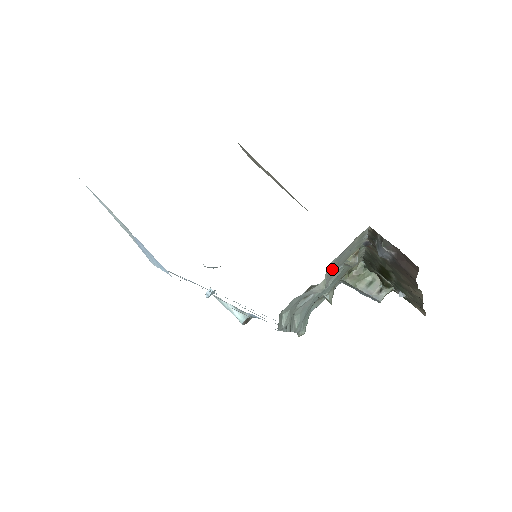
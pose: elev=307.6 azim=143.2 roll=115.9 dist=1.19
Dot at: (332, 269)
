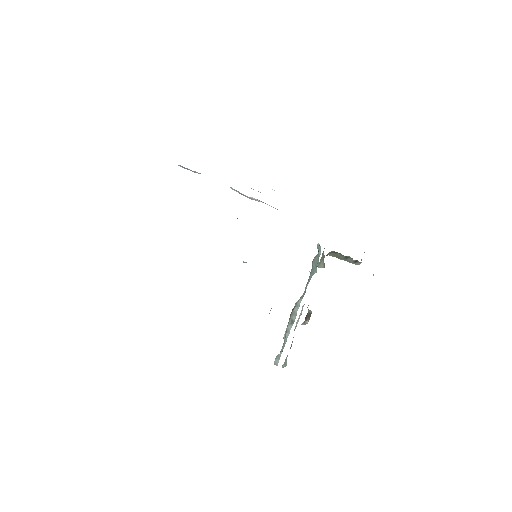
Dot at: occluded
